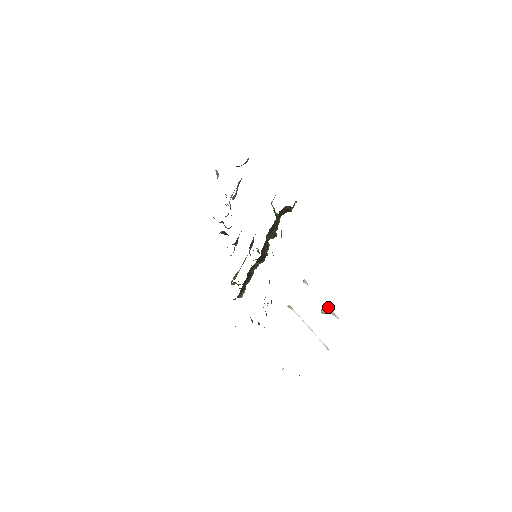
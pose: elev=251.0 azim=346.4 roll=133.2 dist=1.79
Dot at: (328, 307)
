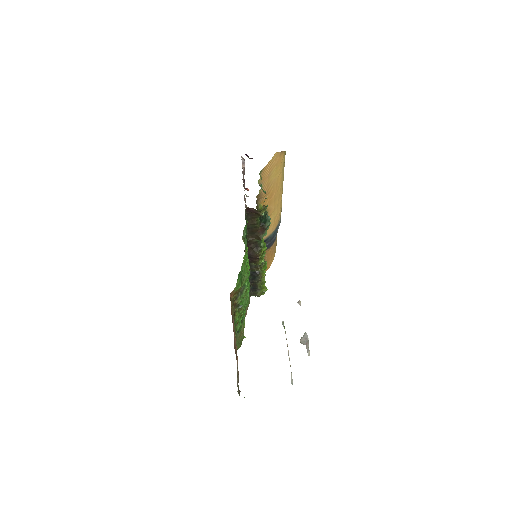
Dot at: (306, 338)
